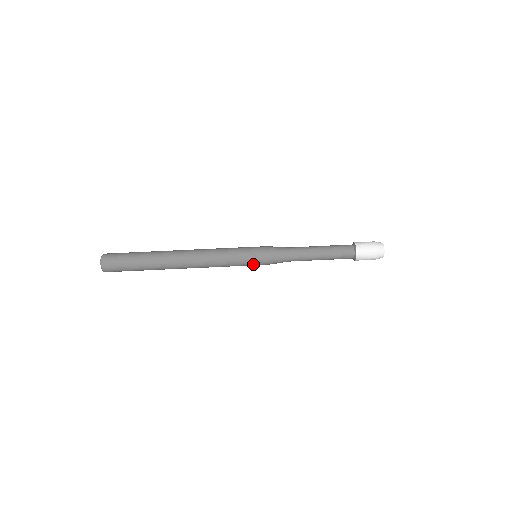
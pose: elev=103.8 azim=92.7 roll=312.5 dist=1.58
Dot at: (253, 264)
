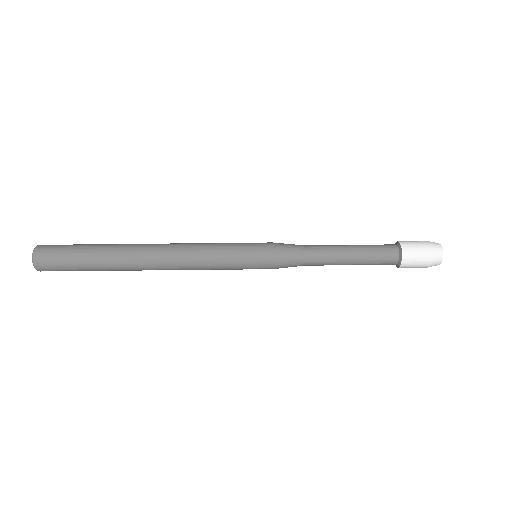
Dot at: occluded
